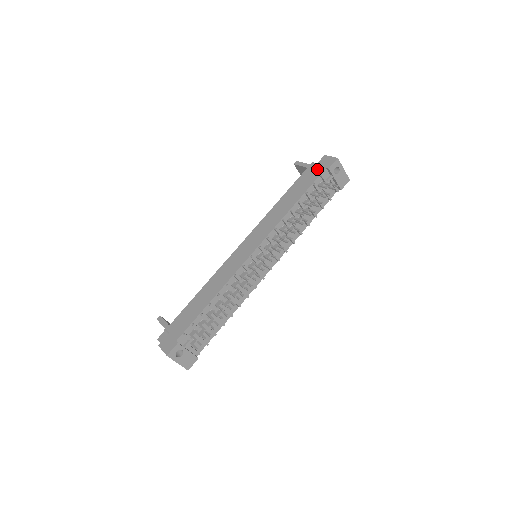
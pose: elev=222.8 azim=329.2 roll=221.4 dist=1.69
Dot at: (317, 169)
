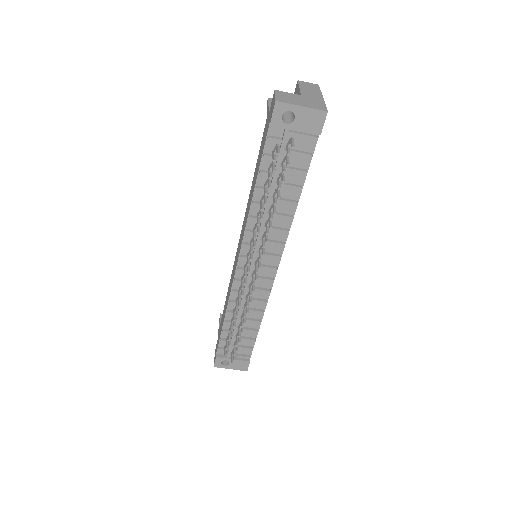
Dot at: (267, 123)
